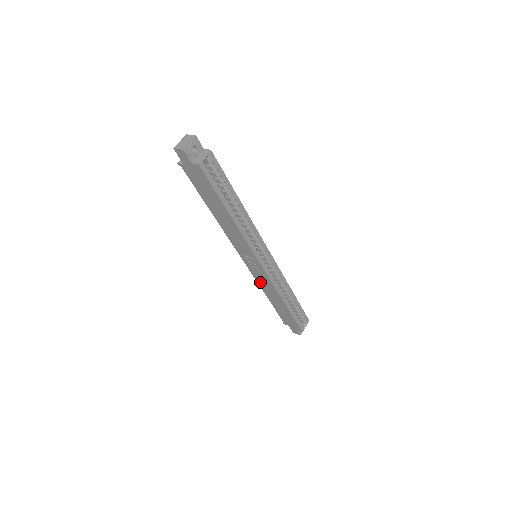
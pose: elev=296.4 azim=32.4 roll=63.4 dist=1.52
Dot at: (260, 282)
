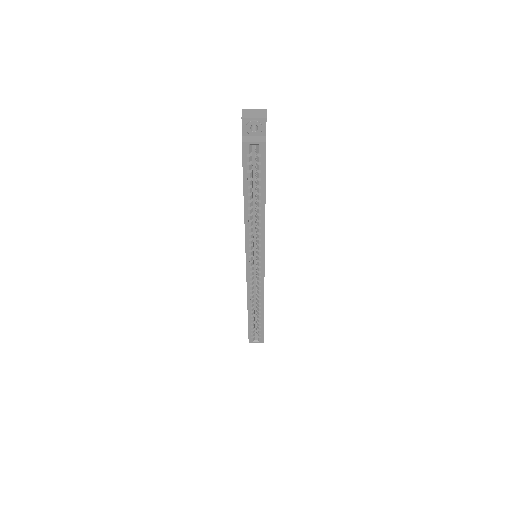
Dot at: occluded
